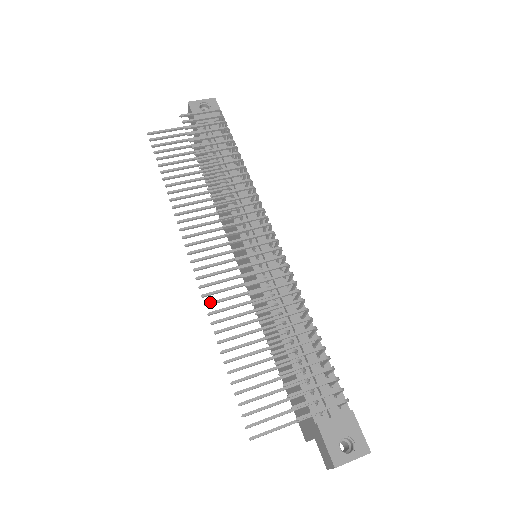
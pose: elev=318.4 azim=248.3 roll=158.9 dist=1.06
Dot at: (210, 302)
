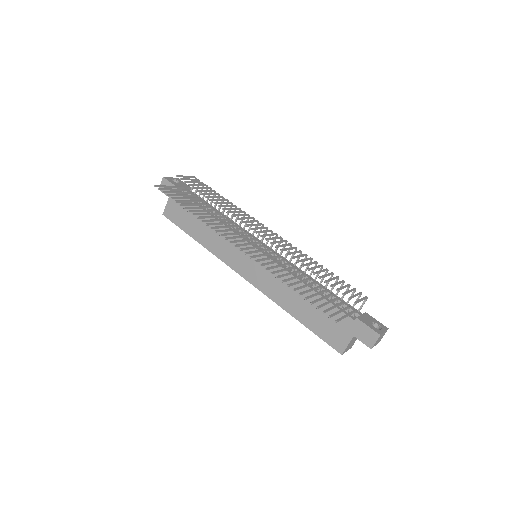
Dot at: (262, 263)
